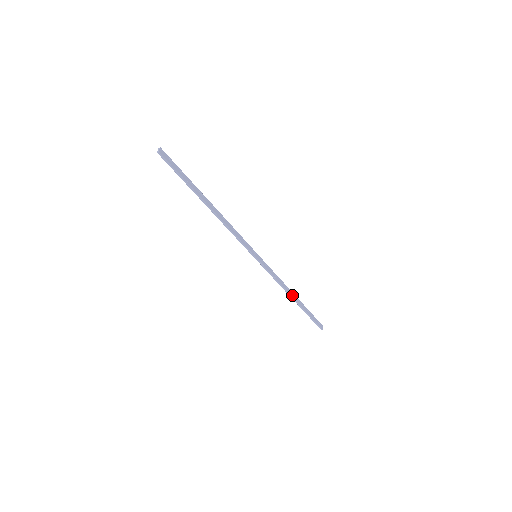
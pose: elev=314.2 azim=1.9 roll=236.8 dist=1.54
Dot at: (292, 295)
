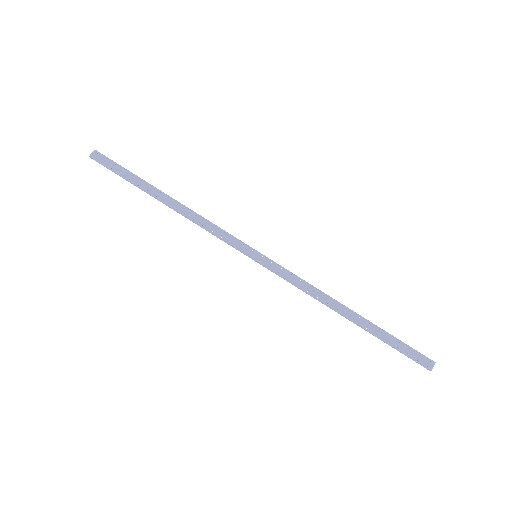
Dot at: (341, 310)
